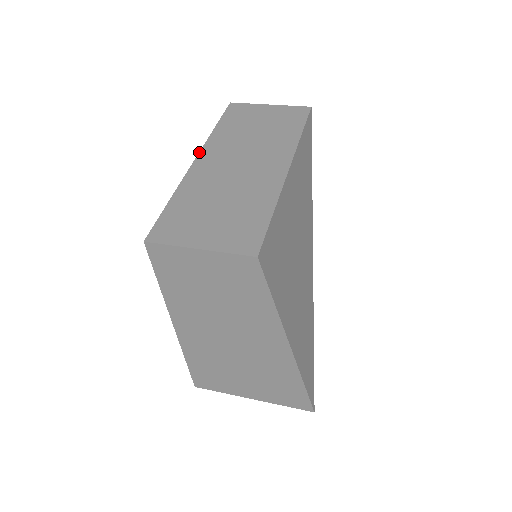
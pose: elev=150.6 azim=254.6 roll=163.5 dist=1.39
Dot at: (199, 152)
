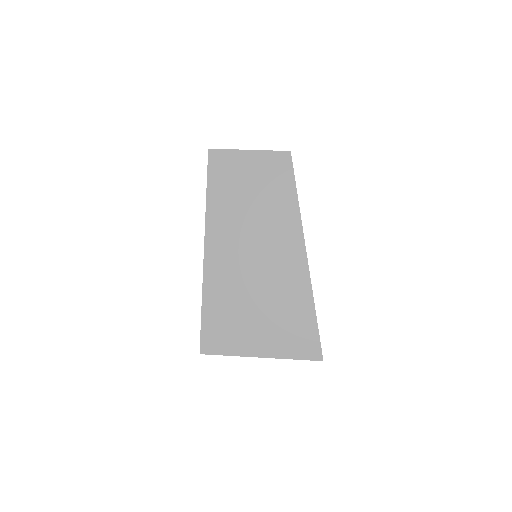
Dot at: occluded
